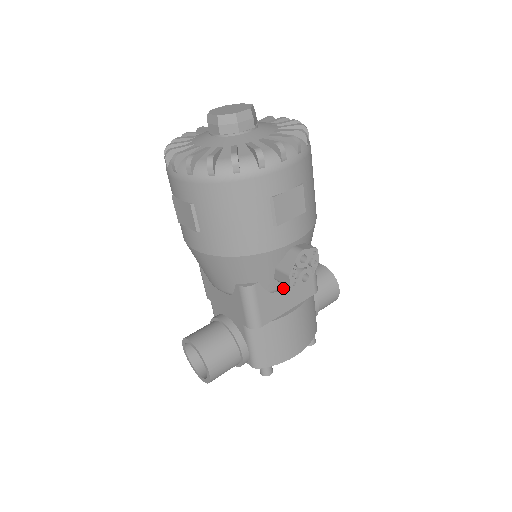
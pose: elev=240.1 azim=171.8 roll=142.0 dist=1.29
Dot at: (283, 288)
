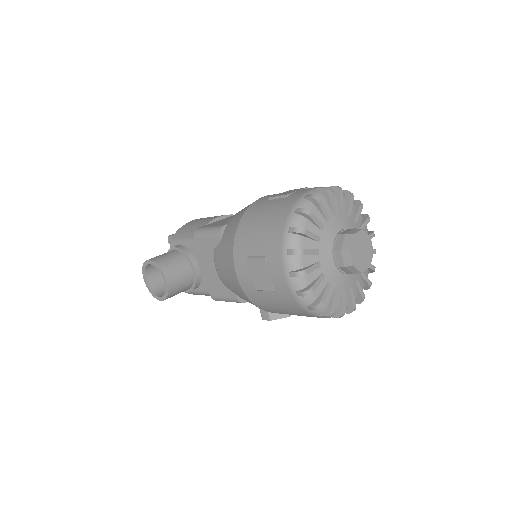
Dot at: occluded
